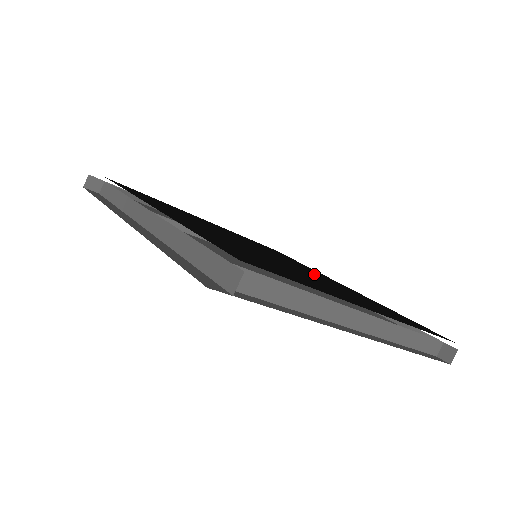
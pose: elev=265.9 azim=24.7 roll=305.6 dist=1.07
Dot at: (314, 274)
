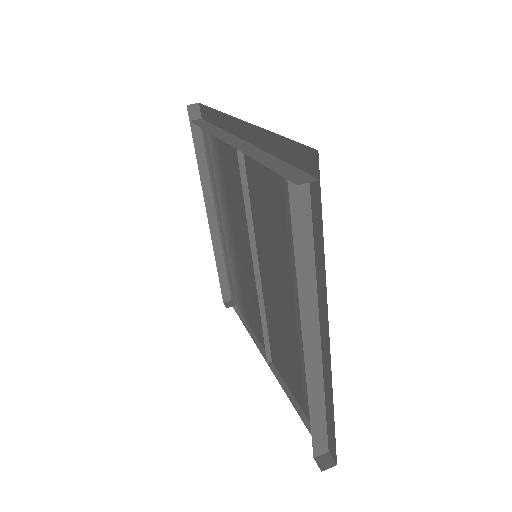
Dot at: occluded
